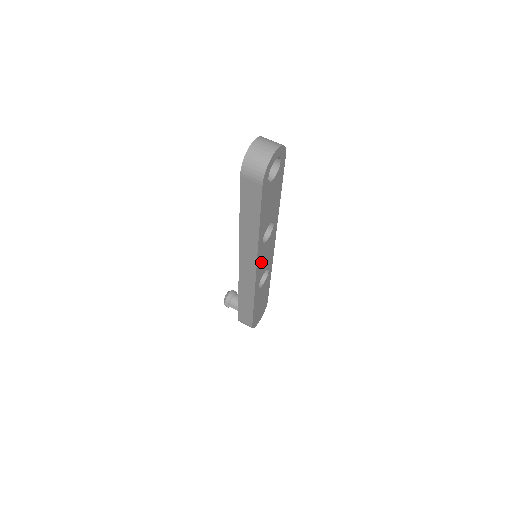
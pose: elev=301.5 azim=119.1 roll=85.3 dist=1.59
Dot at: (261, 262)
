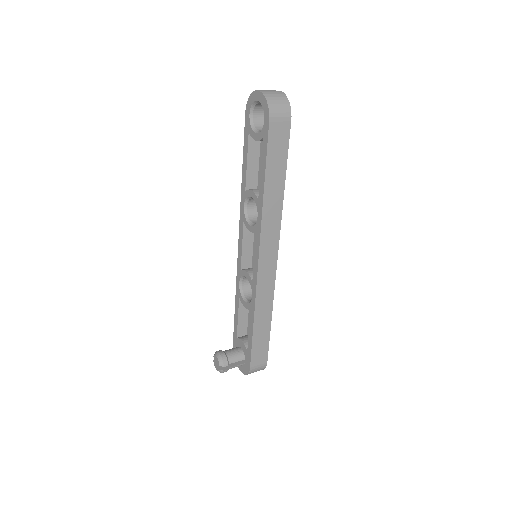
Dot at: occluded
